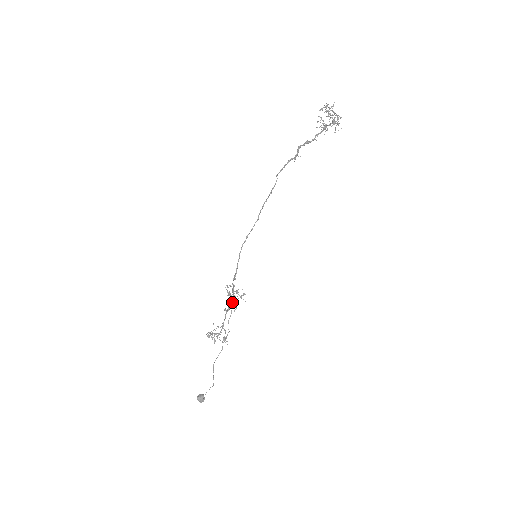
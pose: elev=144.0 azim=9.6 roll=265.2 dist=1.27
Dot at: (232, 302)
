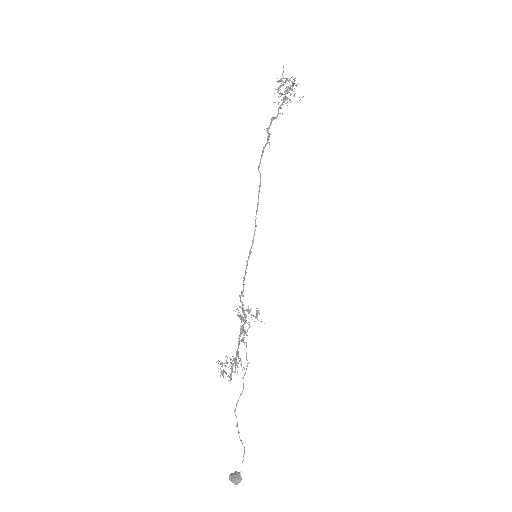
Dot at: (244, 324)
